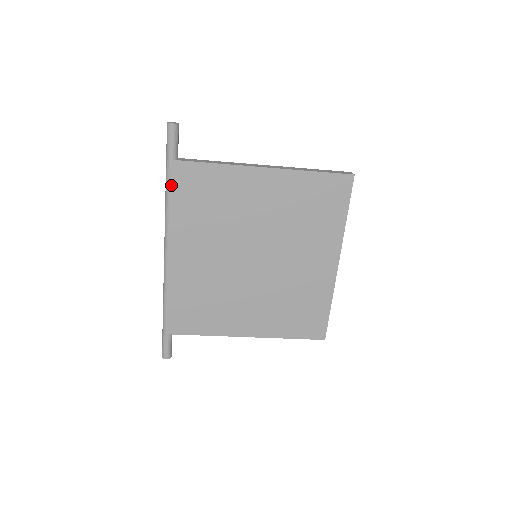
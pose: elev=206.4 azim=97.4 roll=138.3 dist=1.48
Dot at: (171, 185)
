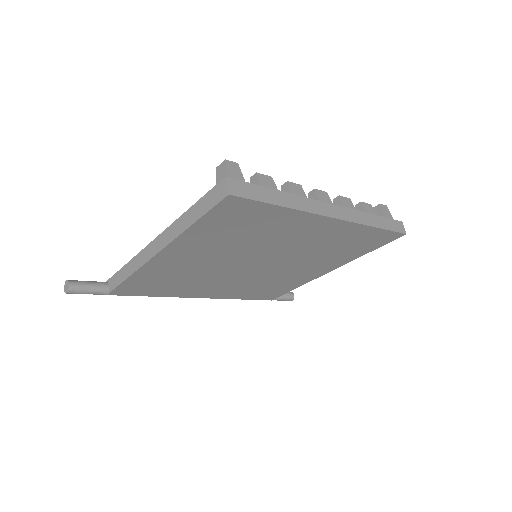
Dot at: occluded
